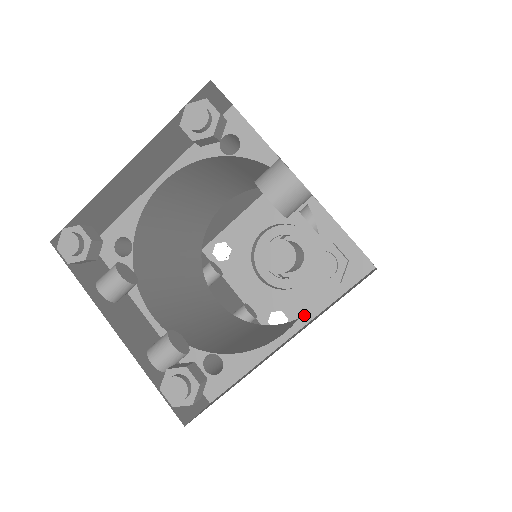
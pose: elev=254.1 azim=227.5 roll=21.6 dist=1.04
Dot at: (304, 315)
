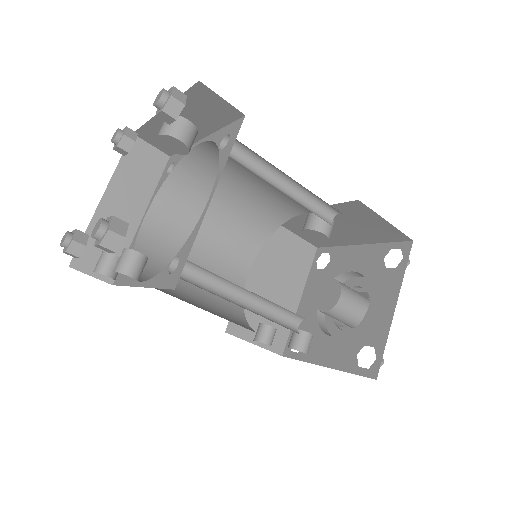
Dot at: (217, 178)
